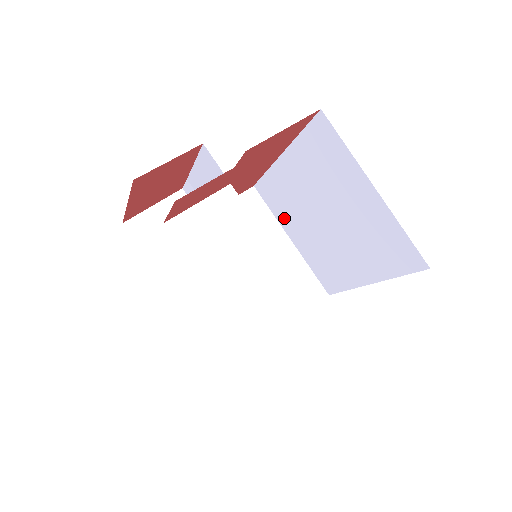
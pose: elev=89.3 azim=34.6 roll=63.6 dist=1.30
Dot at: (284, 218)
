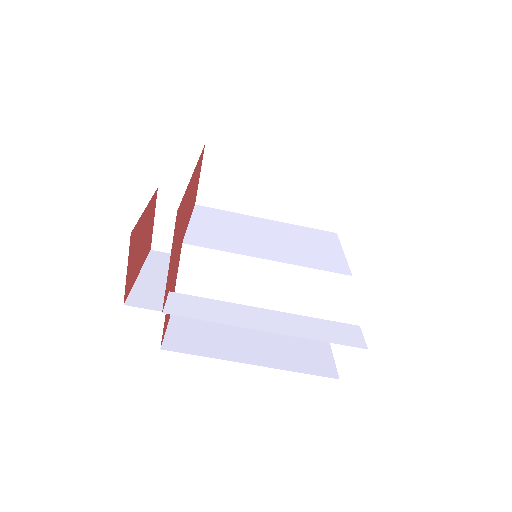
Dot at: occluded
